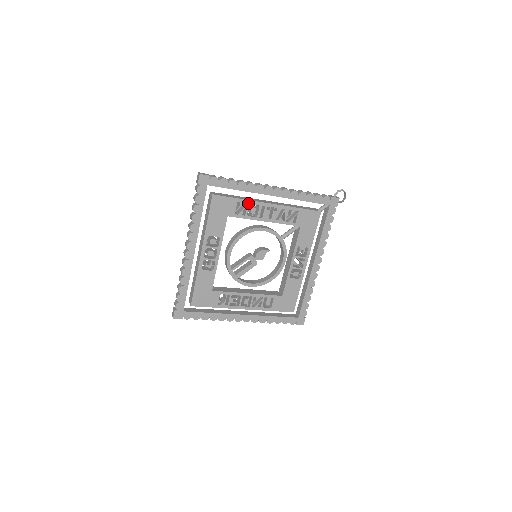
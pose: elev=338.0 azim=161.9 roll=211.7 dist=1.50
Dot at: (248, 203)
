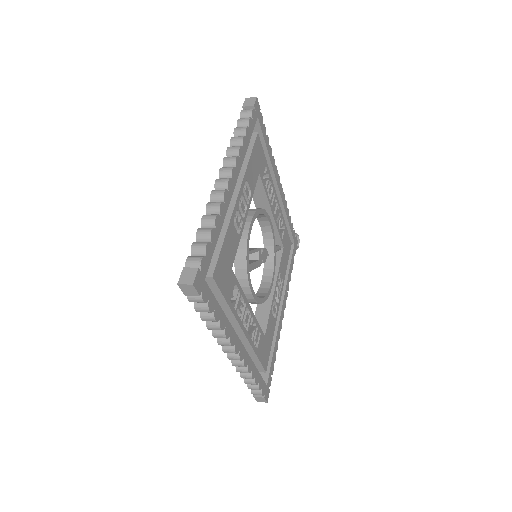
Dot at: (269, 177)
